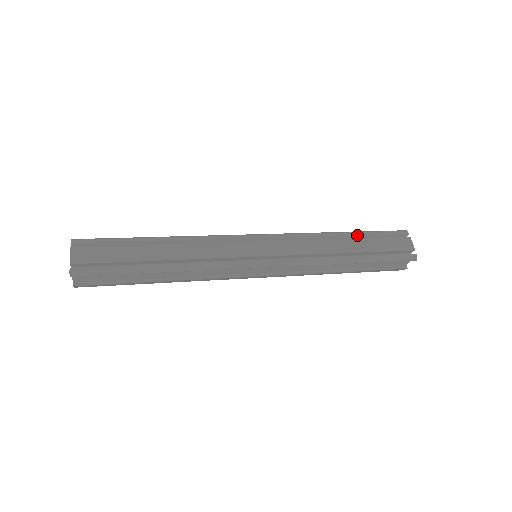
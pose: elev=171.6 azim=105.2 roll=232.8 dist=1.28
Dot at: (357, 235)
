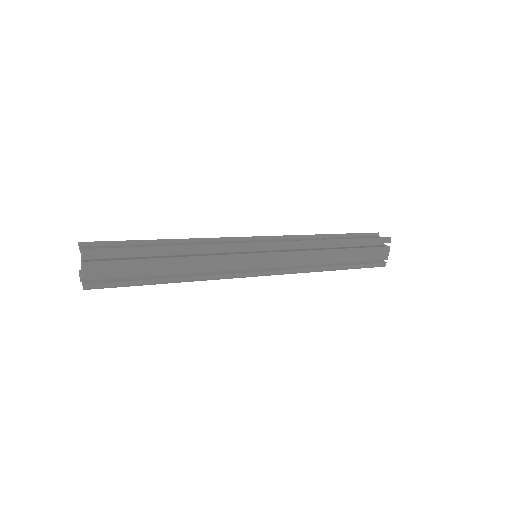
Dot at: occluded
